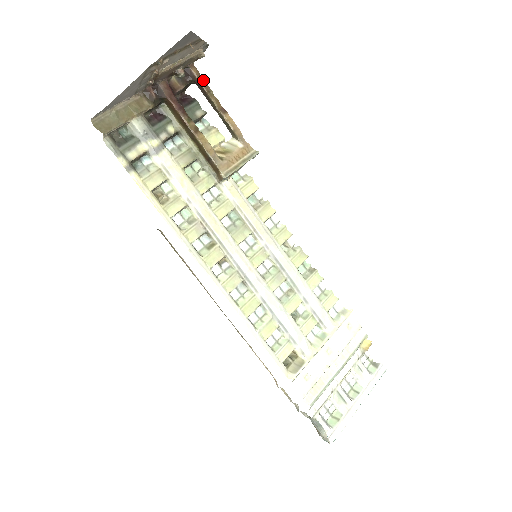
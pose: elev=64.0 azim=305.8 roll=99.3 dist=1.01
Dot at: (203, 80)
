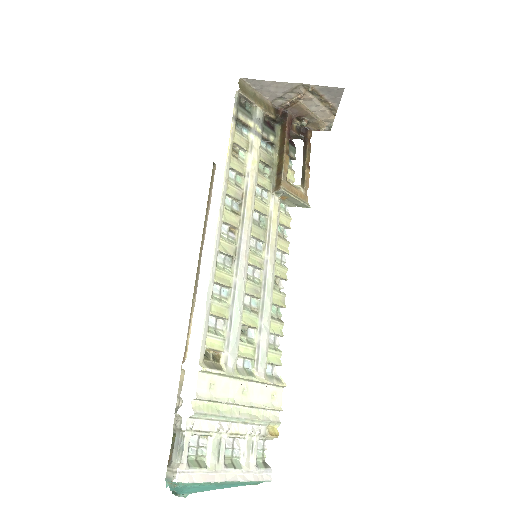
Dot at: (310, 143)
